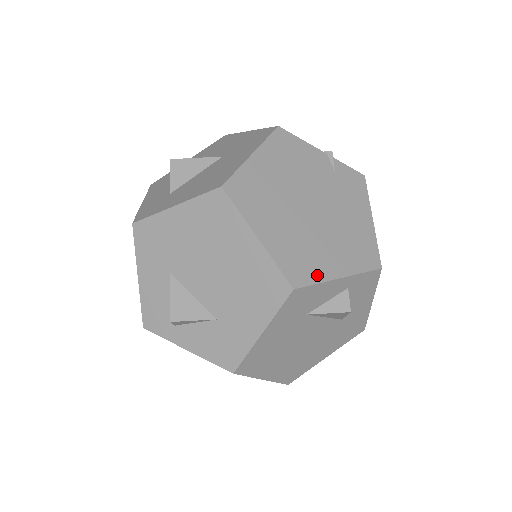
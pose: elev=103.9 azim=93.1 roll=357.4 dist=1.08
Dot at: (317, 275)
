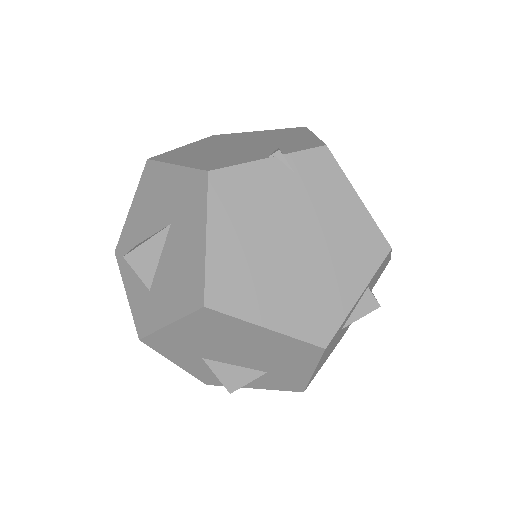
Dot at: (338, 315)
